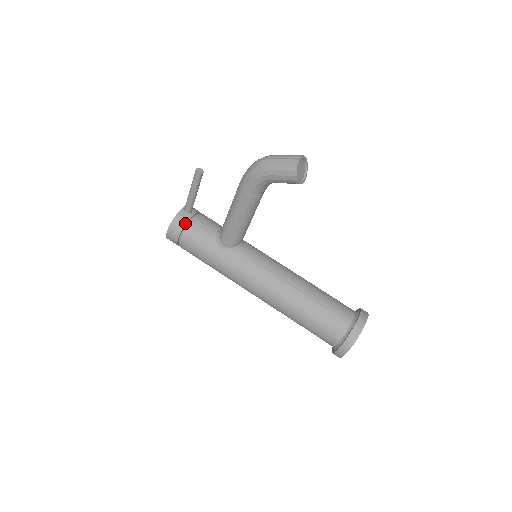
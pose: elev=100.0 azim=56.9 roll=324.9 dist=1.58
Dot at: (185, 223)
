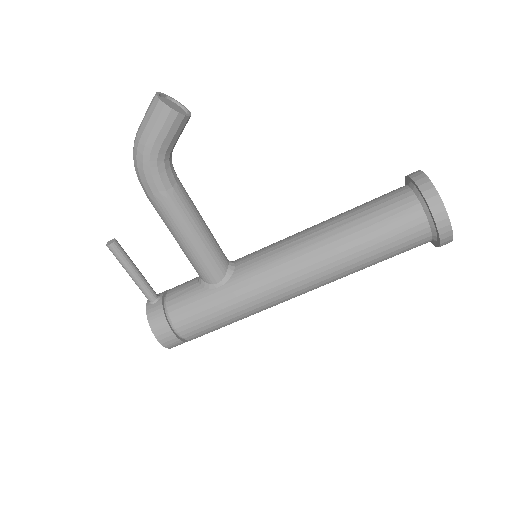
Dot at: (162, 310)
